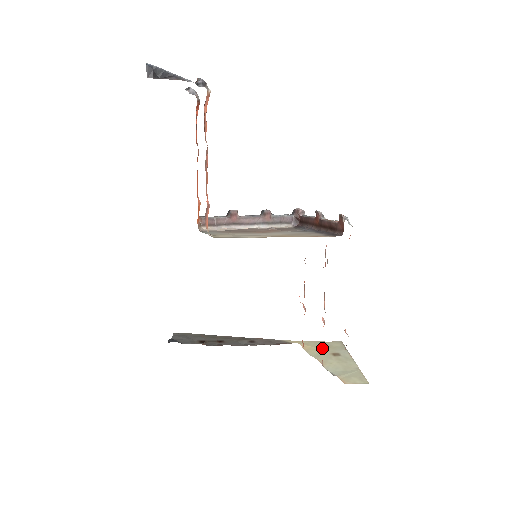
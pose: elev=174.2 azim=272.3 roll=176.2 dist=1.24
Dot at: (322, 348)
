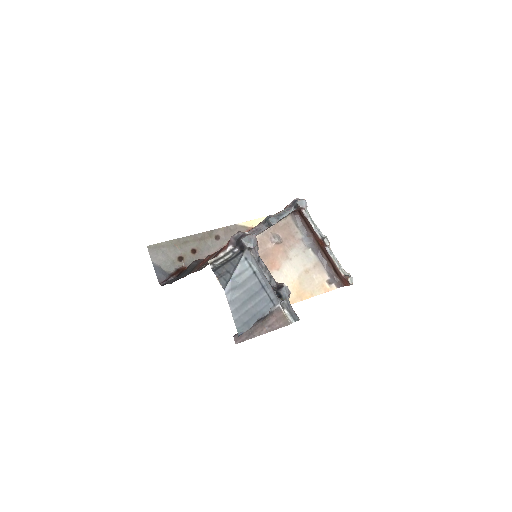
Dot at: occluded
